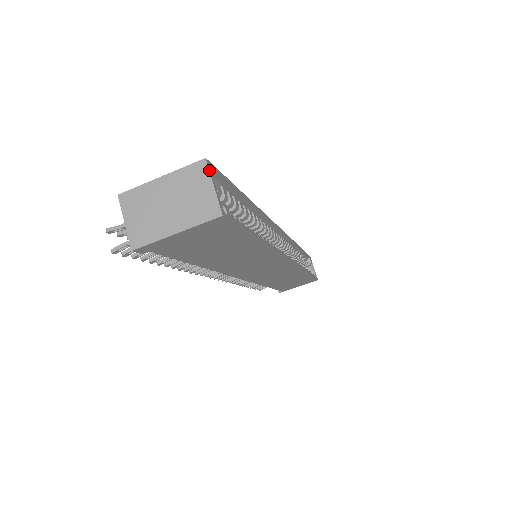
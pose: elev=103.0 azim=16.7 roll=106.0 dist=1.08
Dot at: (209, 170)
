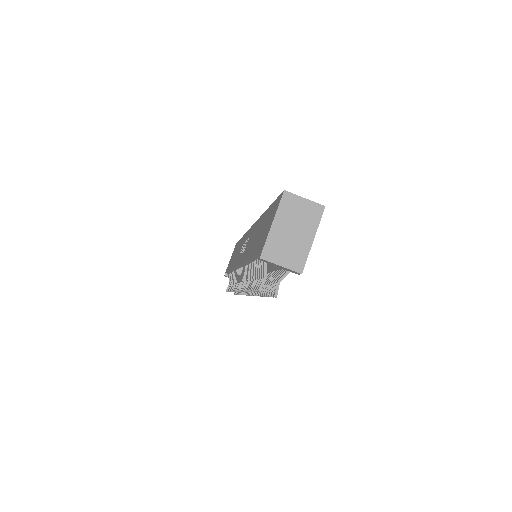
Dot at: (293, 194)
